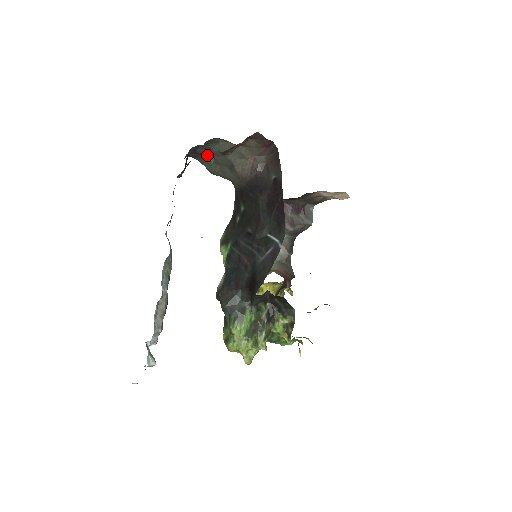
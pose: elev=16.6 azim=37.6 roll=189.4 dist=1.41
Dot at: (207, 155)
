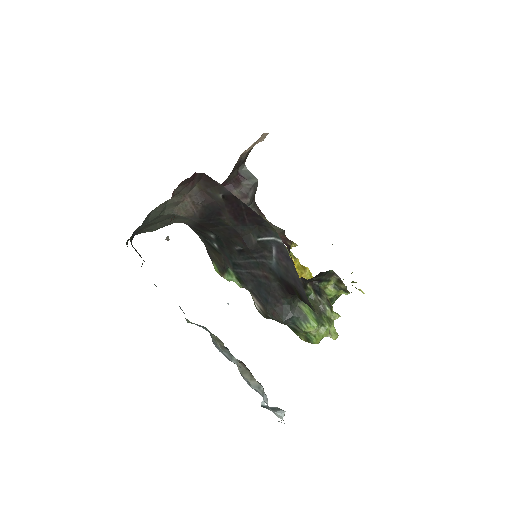
Dot at: (143, 227)
